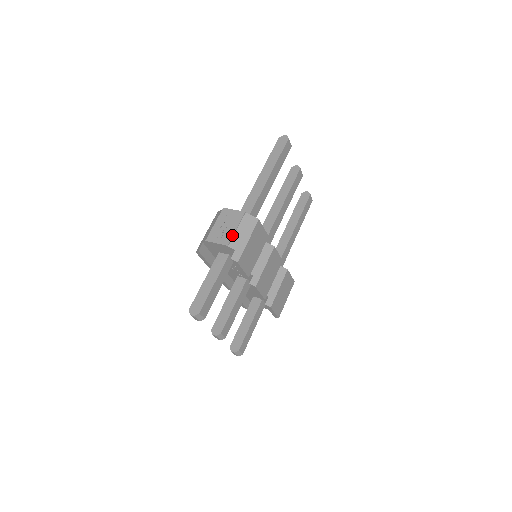
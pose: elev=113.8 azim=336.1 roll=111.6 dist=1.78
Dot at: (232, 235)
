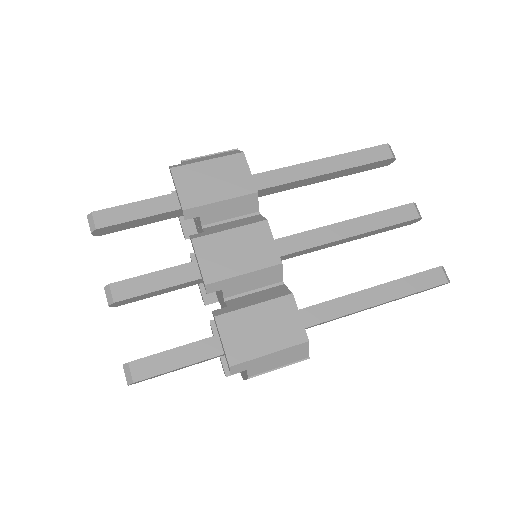
Dot at: (198, 157)
